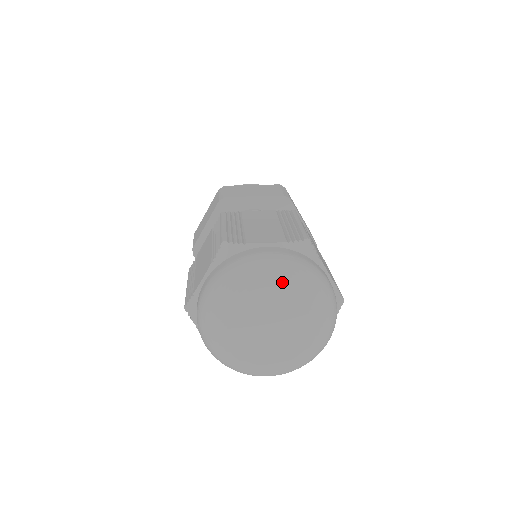
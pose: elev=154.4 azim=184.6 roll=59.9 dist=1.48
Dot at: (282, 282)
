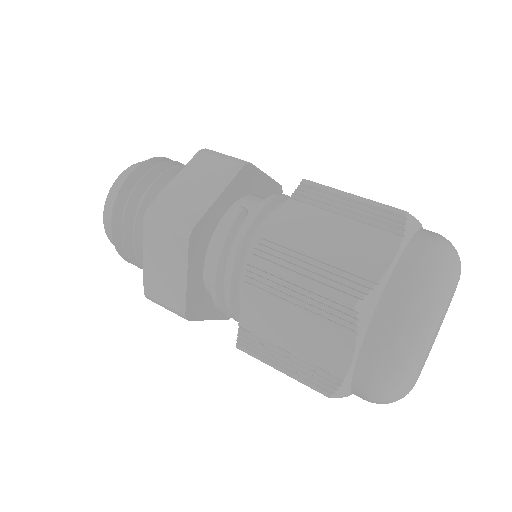
Dot at: (451, 286)
